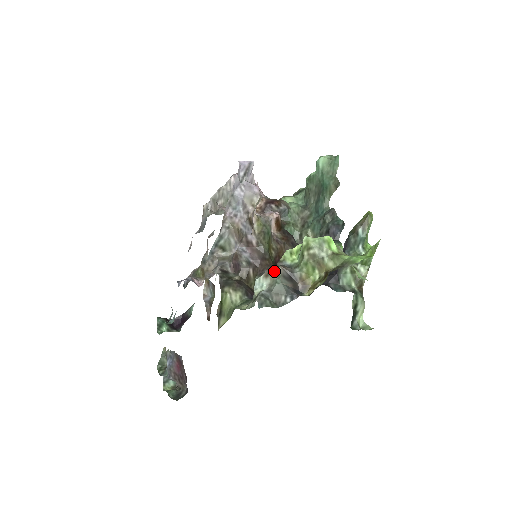
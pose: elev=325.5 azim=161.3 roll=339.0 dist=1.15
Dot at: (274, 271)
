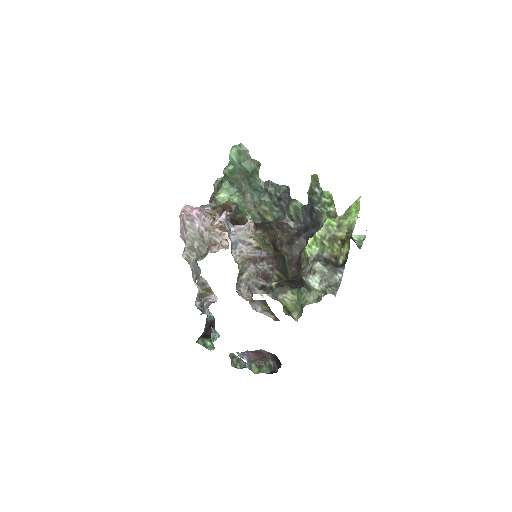
Dot at: (317, 268)
